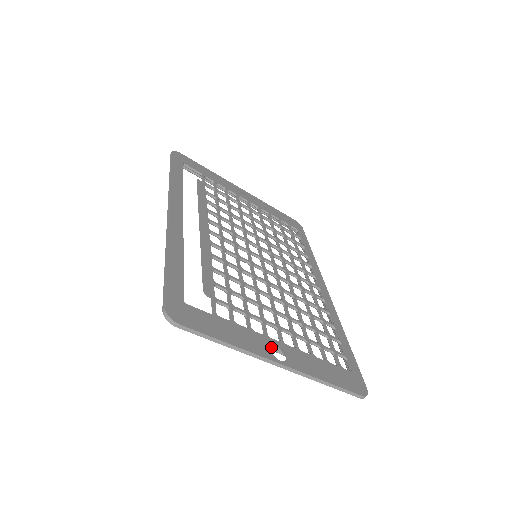
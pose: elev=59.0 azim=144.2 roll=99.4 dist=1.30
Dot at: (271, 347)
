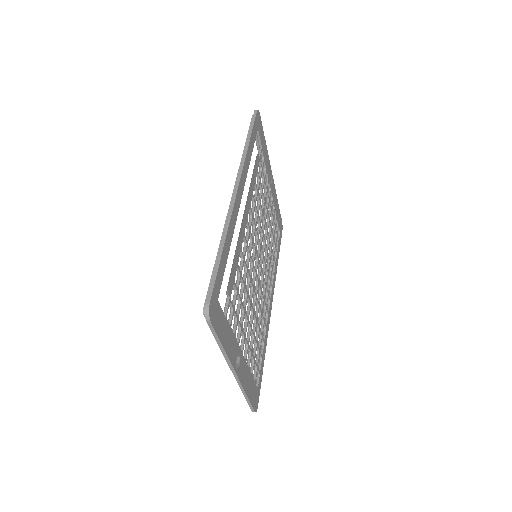
Dot at: (237, 356)
